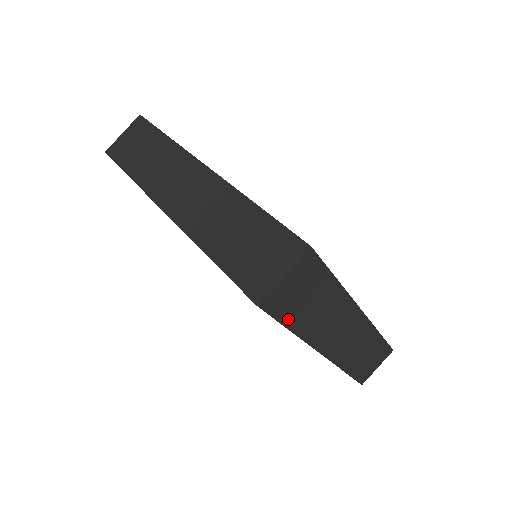
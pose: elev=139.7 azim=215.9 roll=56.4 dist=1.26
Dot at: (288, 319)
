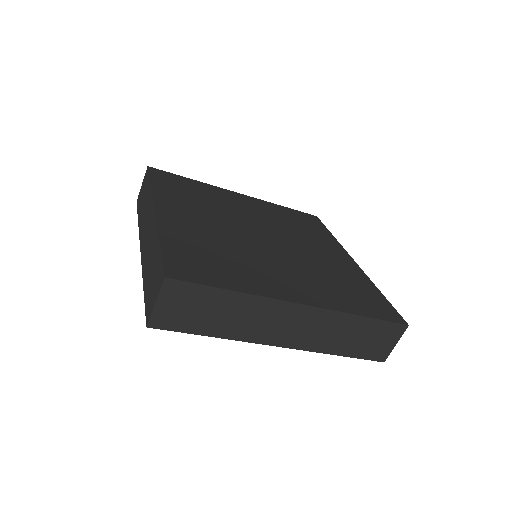
Dot at: (196, 329)
